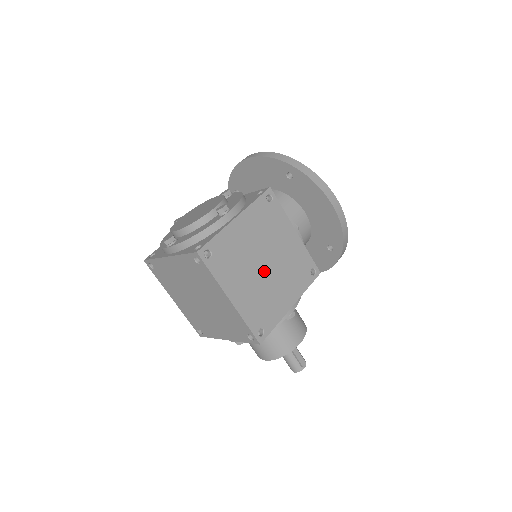
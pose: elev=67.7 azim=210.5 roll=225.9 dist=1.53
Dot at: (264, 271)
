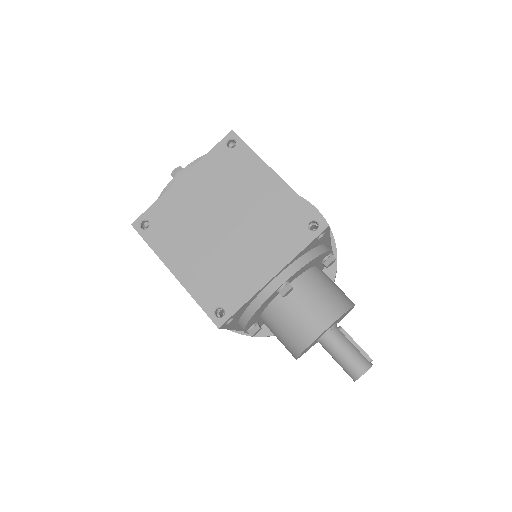
Dot at: occluded
